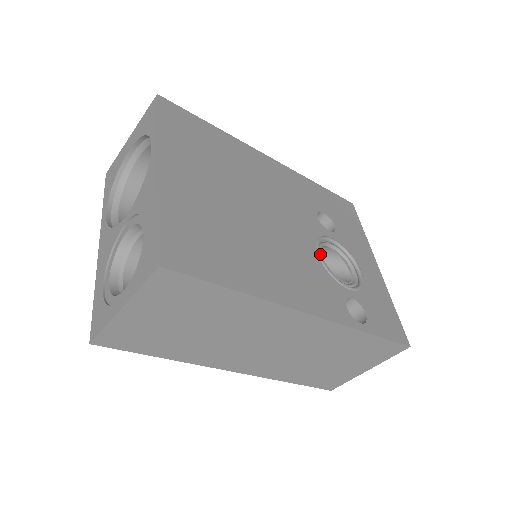
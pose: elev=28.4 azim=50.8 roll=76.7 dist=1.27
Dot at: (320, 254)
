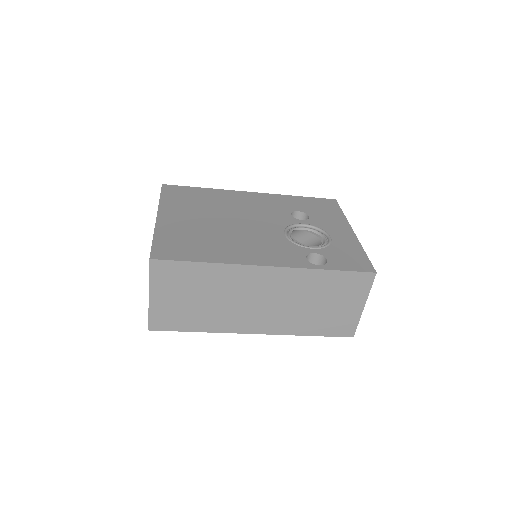
Dot at: (286, 234)
